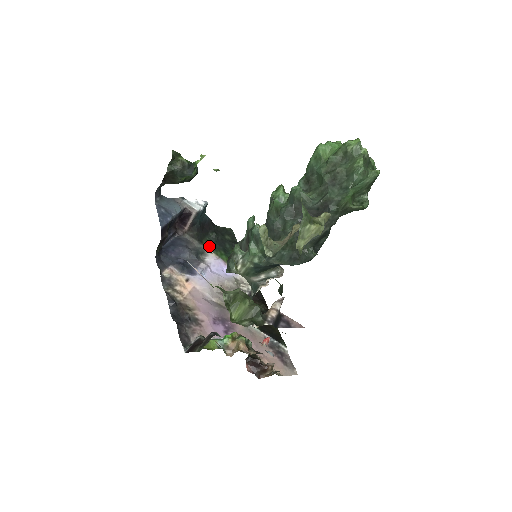
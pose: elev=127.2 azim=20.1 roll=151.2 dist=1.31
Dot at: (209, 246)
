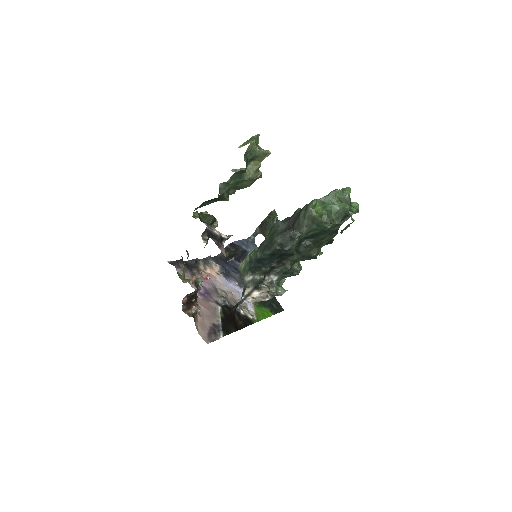
Dot at: occluded
